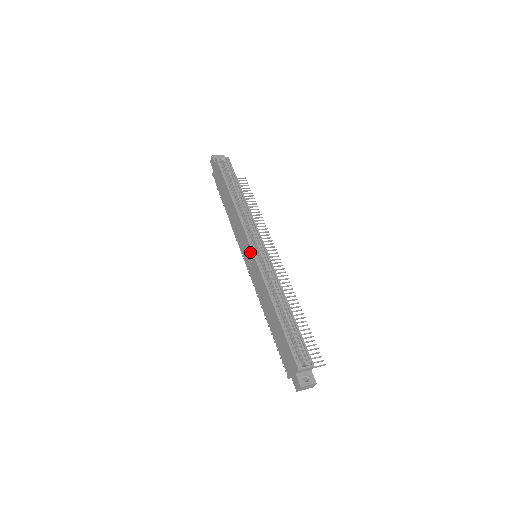
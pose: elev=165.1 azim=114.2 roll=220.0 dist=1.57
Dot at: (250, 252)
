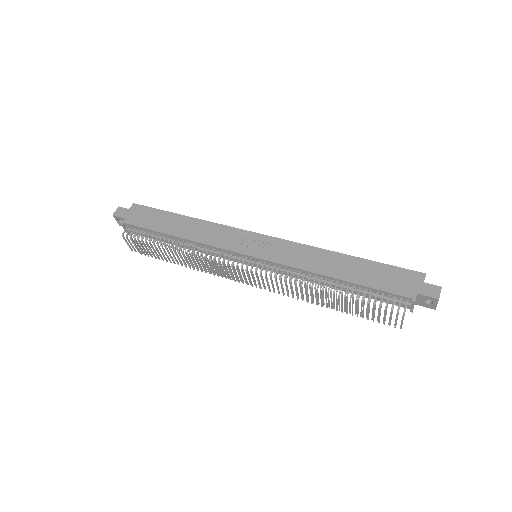
Dot at: (262, 238)
